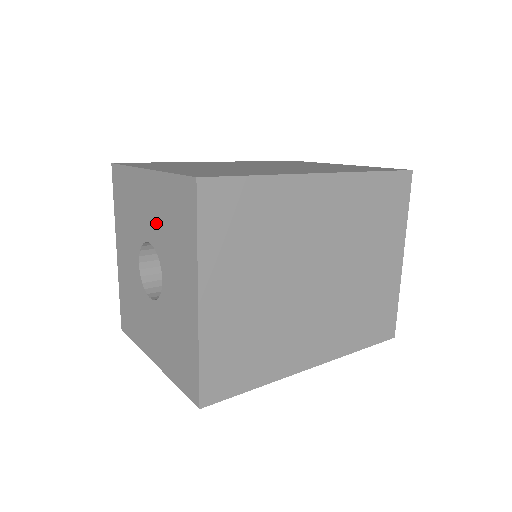
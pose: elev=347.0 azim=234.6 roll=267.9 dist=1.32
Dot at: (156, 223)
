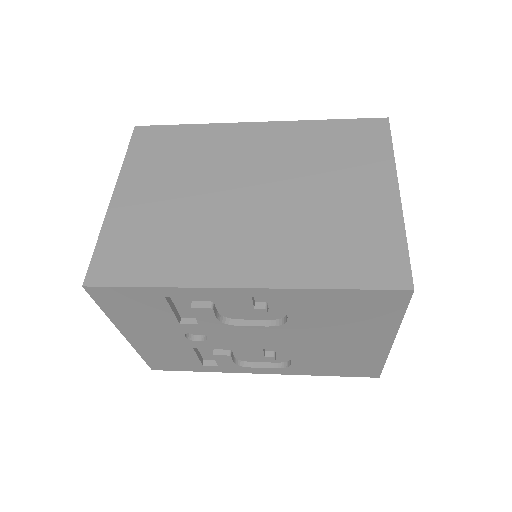
Dot at: occluded
